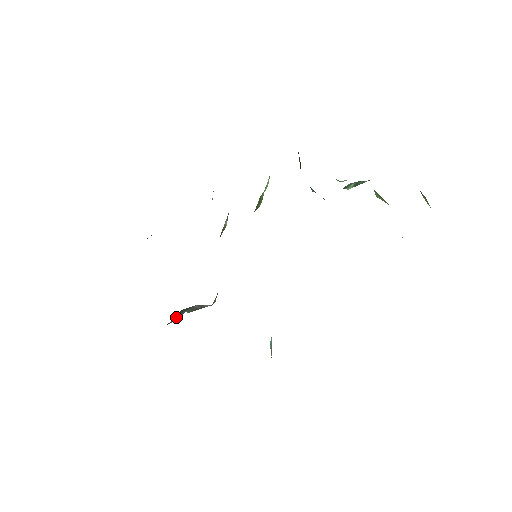
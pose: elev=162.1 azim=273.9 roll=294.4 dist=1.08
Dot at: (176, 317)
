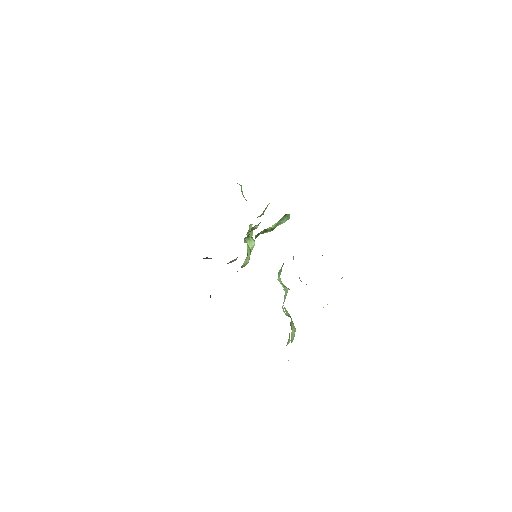
Dot at: (205, 258)
